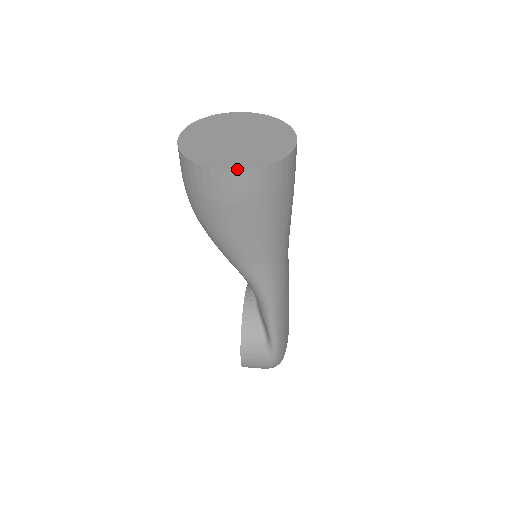
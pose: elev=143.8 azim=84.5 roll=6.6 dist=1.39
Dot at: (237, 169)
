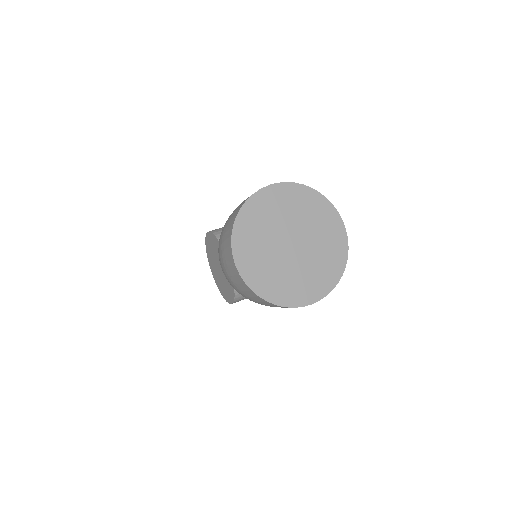
Dot at: (318, 300)
